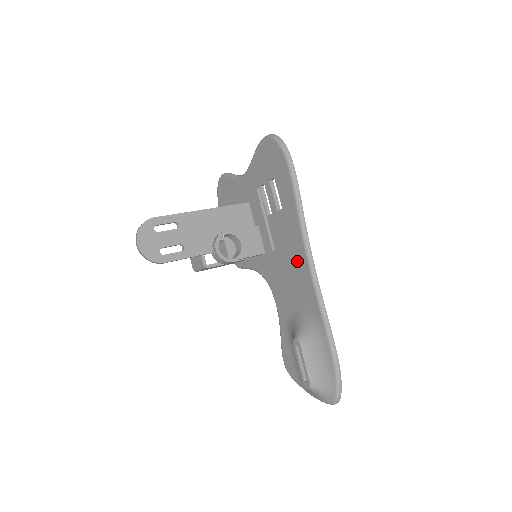
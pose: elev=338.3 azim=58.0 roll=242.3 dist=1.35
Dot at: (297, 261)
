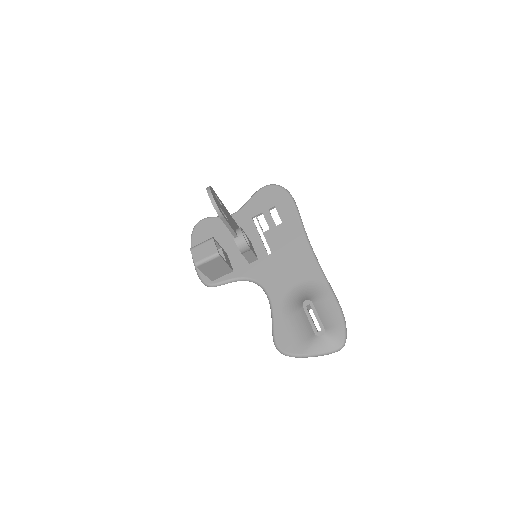
Dot at: (298, 252)
